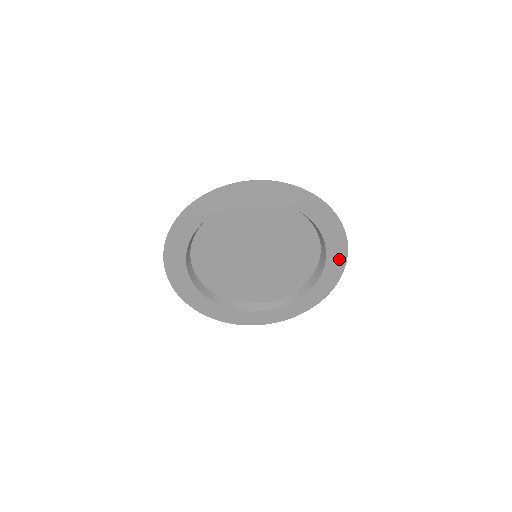
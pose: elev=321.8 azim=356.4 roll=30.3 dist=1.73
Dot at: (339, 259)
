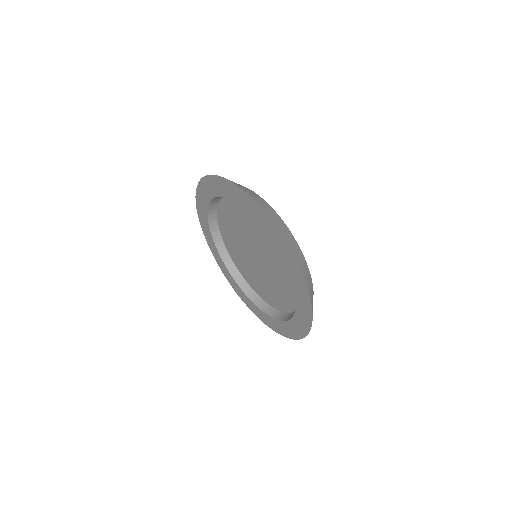
Dot at: (305, 322)
